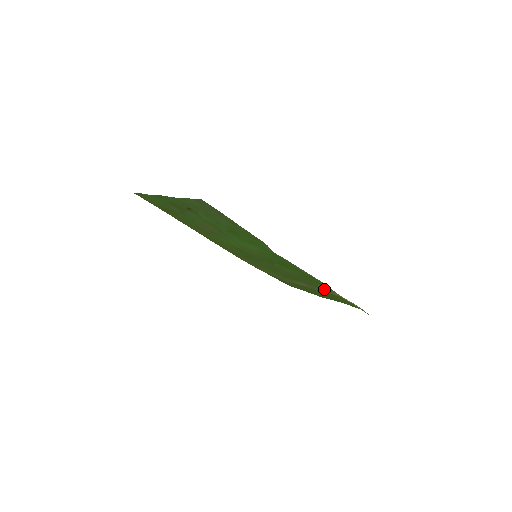
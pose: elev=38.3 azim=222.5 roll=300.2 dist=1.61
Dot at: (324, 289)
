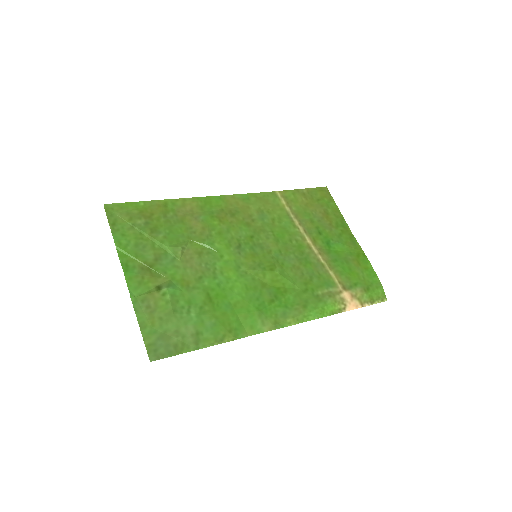
Dot at: (331, 285)
